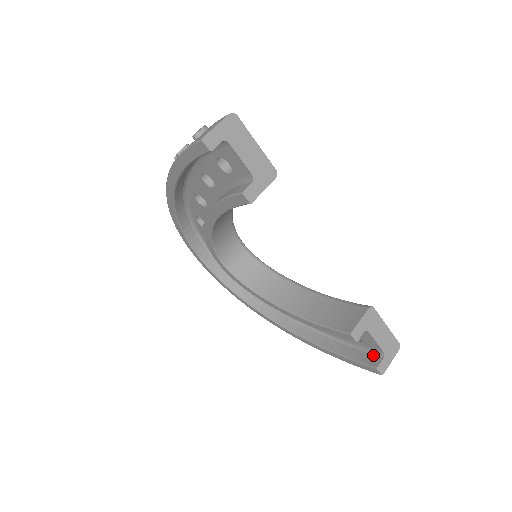
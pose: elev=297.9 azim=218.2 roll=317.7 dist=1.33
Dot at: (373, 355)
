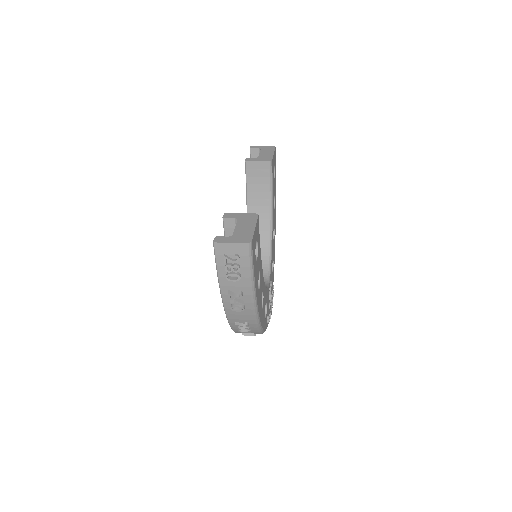
Dot at: occluded
